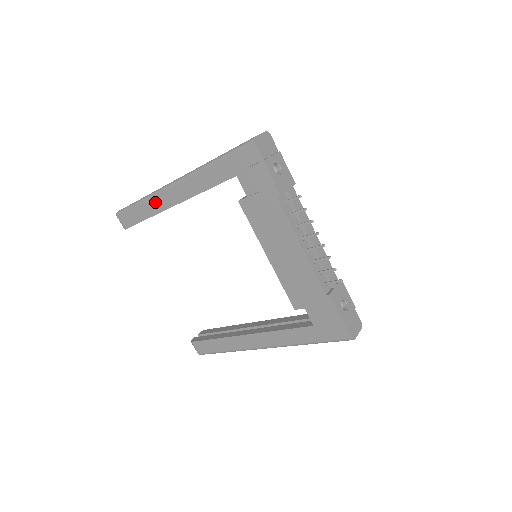
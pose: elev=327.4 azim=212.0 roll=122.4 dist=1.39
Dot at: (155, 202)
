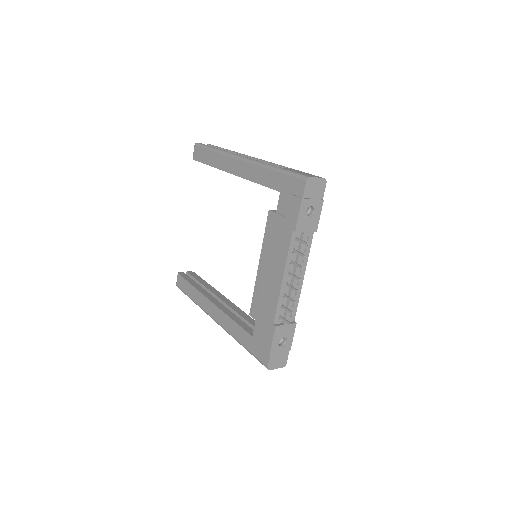
Dot at: (222, 159)
